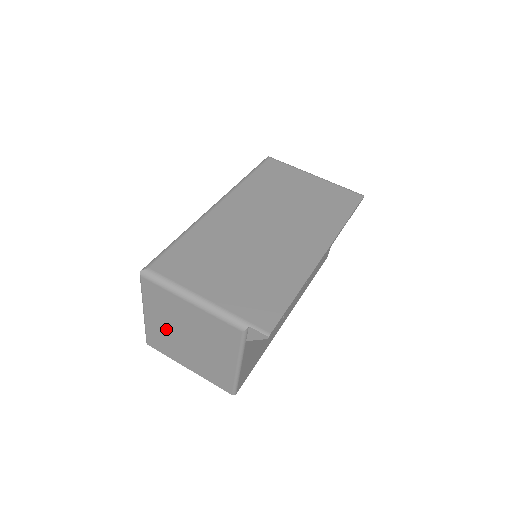
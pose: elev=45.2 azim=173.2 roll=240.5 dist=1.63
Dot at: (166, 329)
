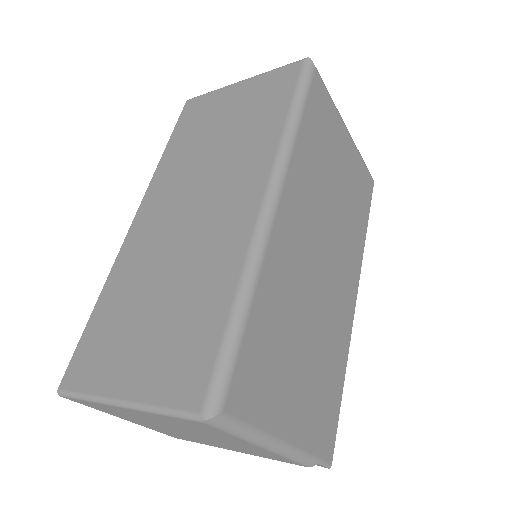
Dot at: (149, 419)
